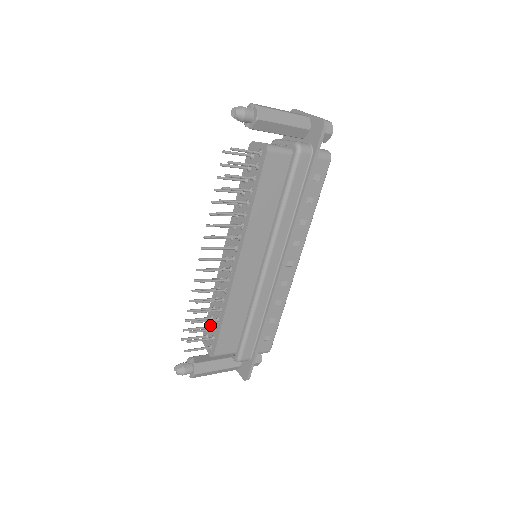
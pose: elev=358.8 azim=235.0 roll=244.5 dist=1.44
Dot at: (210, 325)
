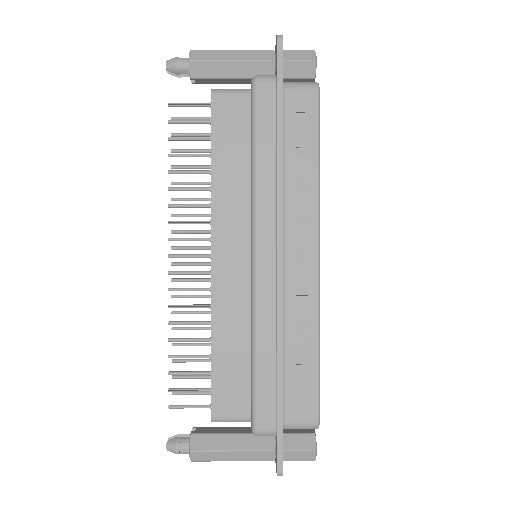
Dot at: occluded
